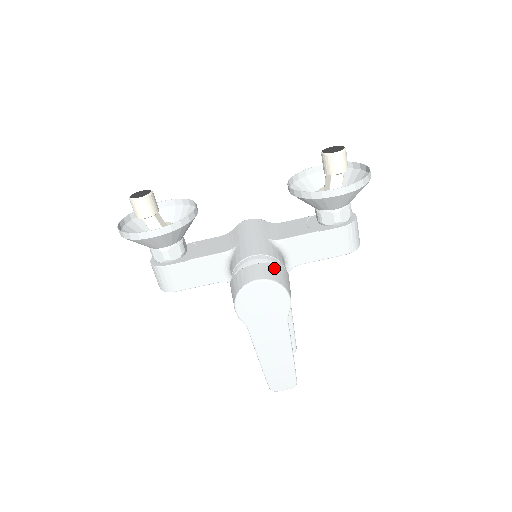
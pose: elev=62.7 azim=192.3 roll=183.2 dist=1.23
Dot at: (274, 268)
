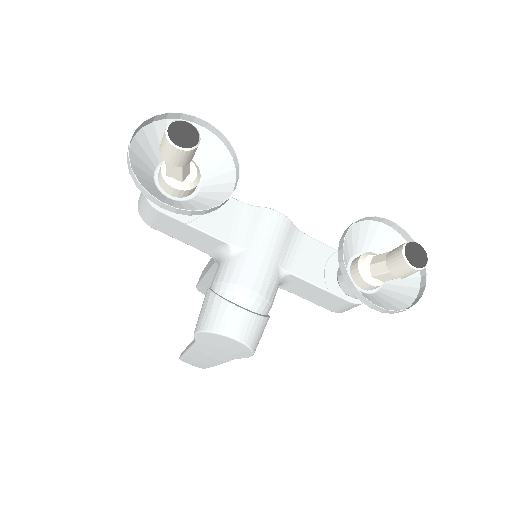
Dot at: (260, 324)
